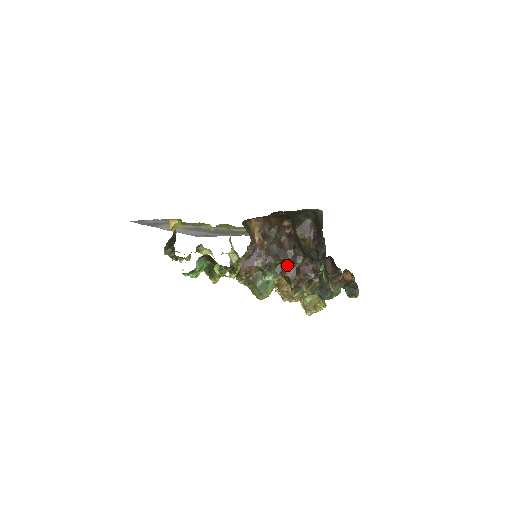
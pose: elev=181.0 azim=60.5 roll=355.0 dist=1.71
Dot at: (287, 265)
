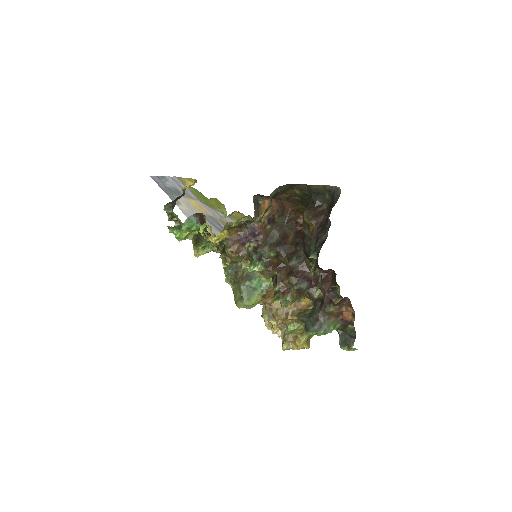
Dot at: (281, 262)
